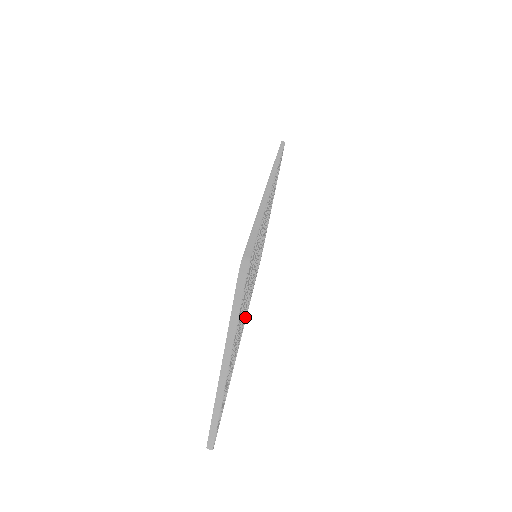
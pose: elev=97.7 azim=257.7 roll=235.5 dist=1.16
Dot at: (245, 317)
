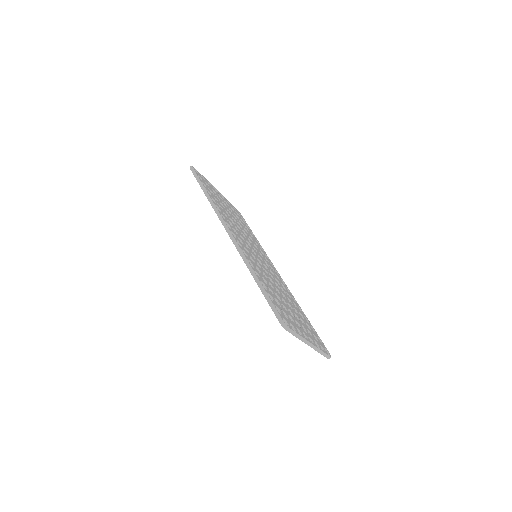
Dot at: (279, 277)
